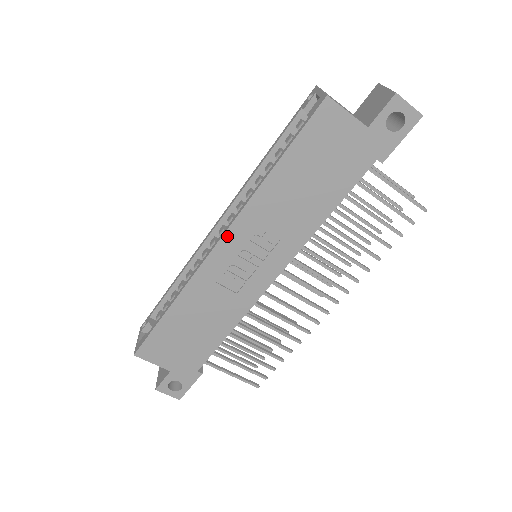
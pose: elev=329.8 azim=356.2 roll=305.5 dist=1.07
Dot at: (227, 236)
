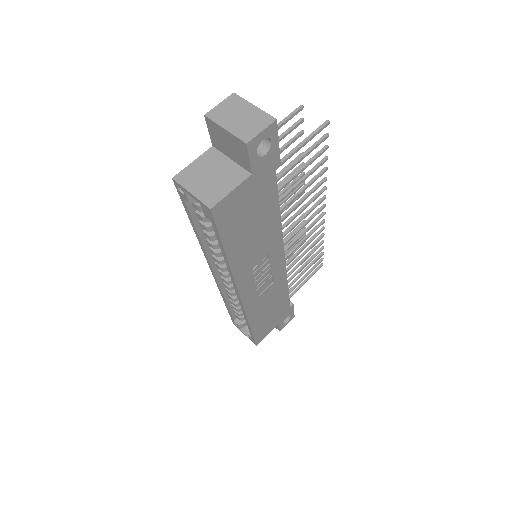
Dot at: (241, 290)
